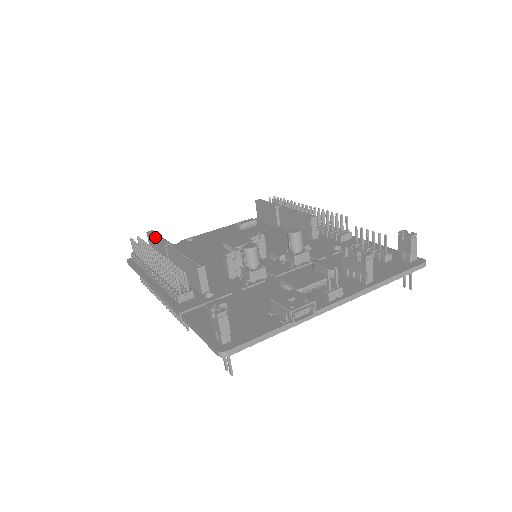
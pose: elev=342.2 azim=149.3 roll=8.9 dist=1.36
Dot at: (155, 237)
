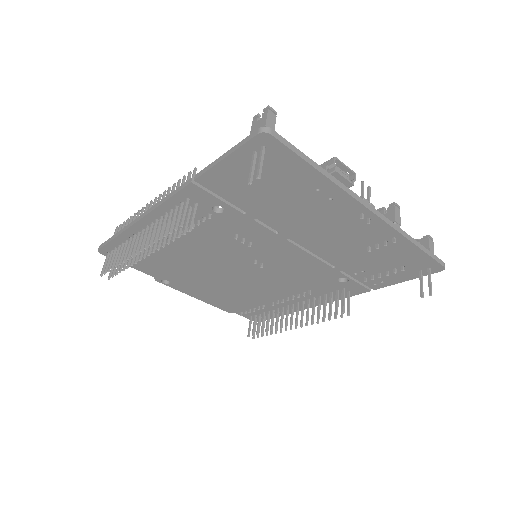
Dot at: occluded
